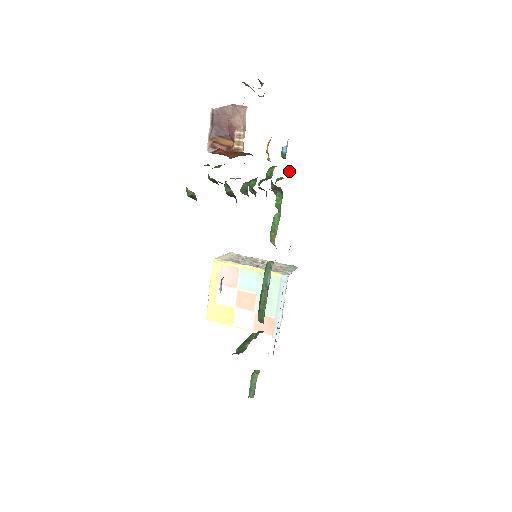
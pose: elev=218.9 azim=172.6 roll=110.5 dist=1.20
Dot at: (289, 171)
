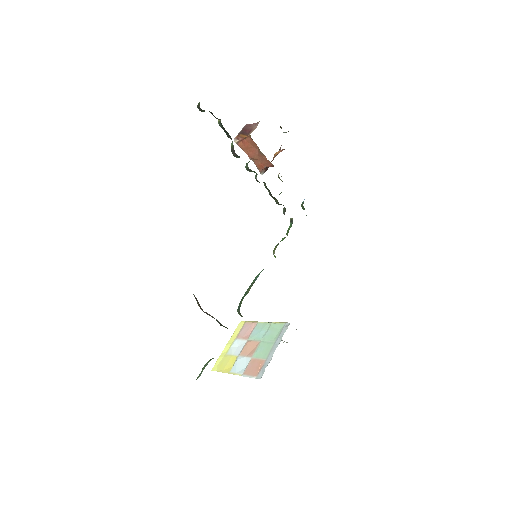
Dot at: occluded
